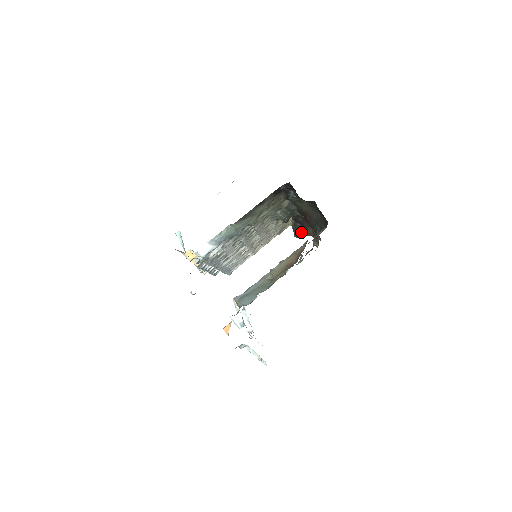
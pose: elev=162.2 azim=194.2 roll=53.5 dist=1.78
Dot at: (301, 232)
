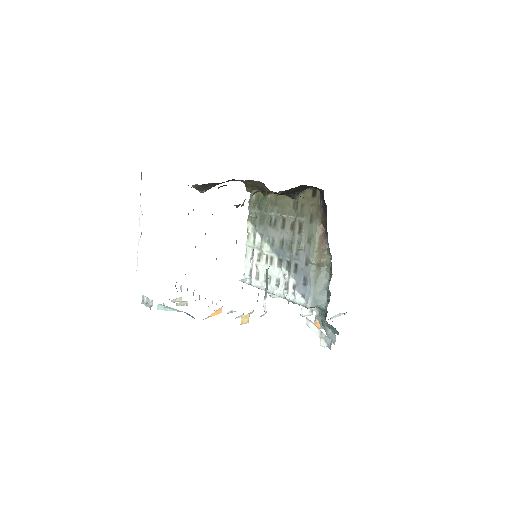
Dot at: occluded
